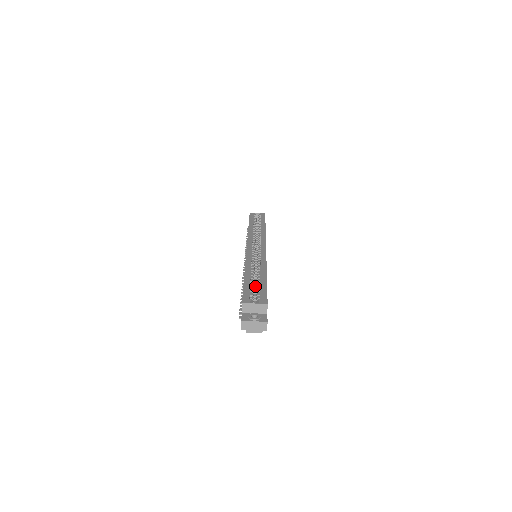
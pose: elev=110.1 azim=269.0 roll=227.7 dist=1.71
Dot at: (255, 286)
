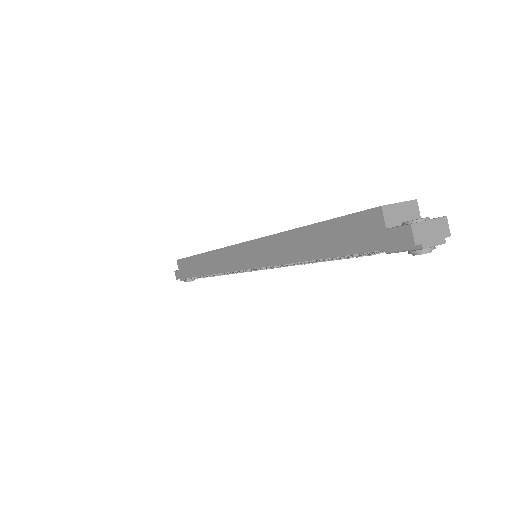
Dot at: occluded
